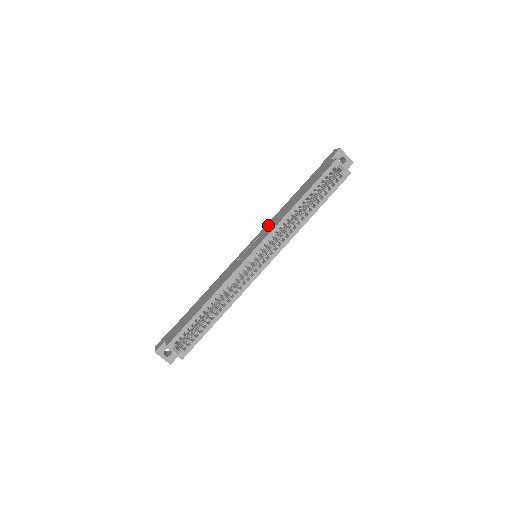
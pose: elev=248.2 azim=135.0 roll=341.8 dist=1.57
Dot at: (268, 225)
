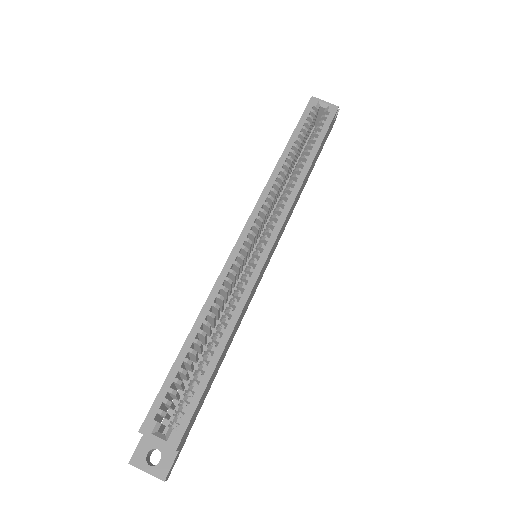
Dot at: occluded
